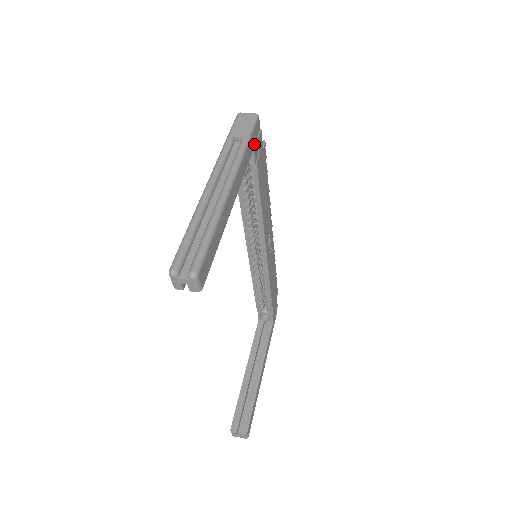
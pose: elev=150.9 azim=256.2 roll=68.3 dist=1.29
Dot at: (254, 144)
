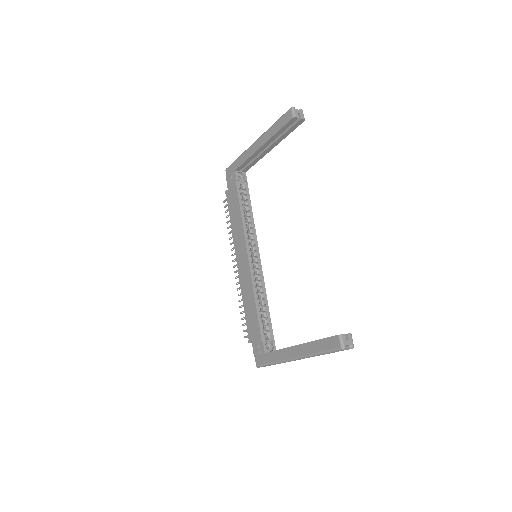
Dot at: (244, 172)
